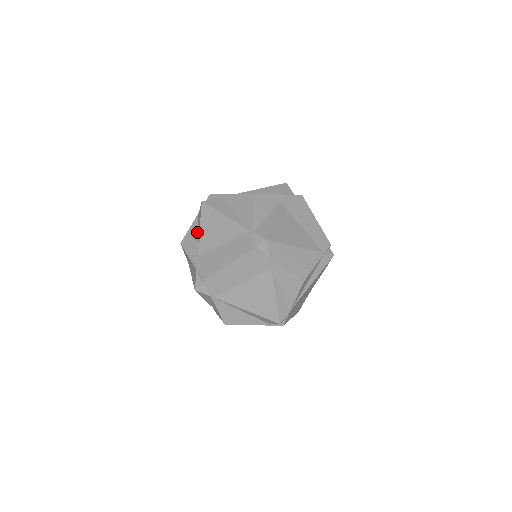
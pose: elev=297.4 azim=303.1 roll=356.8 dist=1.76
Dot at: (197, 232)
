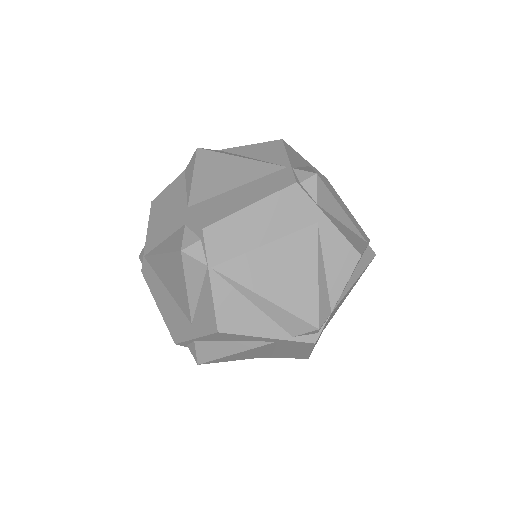
Dot at: (184, 185)
